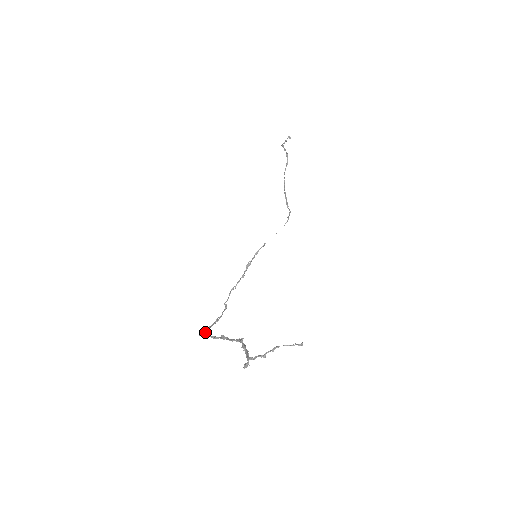
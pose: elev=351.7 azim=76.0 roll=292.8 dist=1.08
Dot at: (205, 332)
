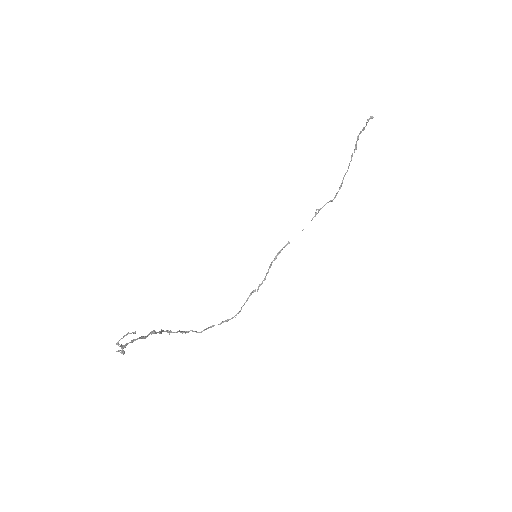
Dot at: (201, 331)
